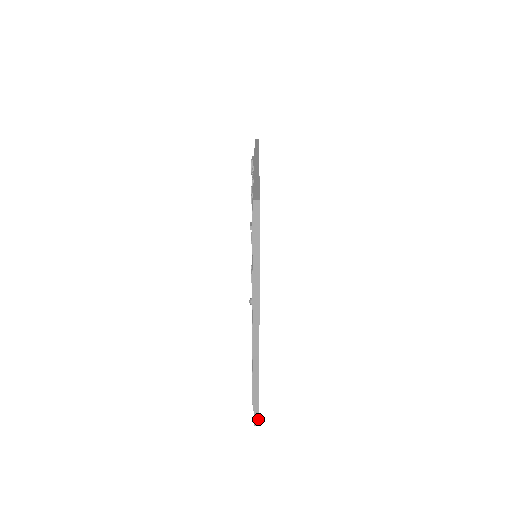
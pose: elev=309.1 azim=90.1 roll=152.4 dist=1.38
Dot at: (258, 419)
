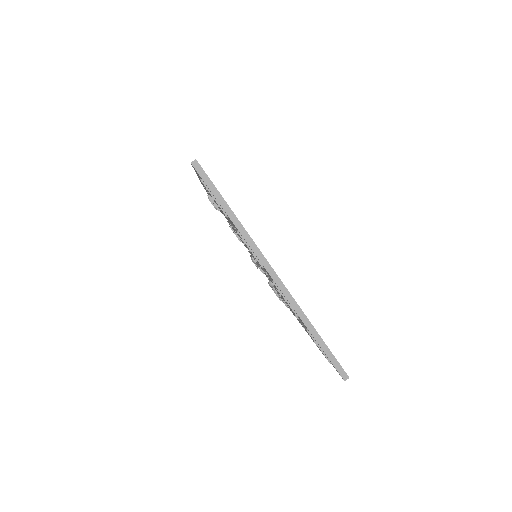
Dot at: (343, 370)
